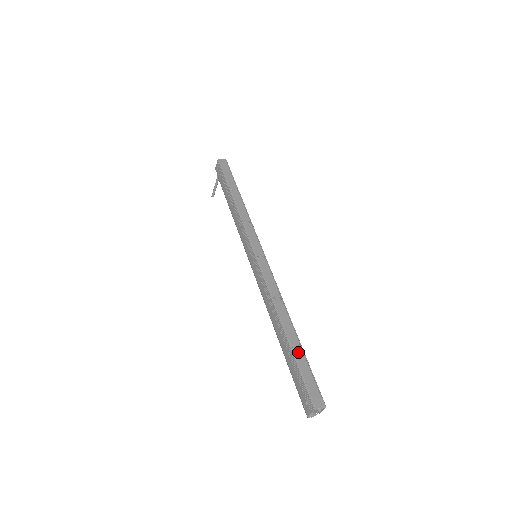
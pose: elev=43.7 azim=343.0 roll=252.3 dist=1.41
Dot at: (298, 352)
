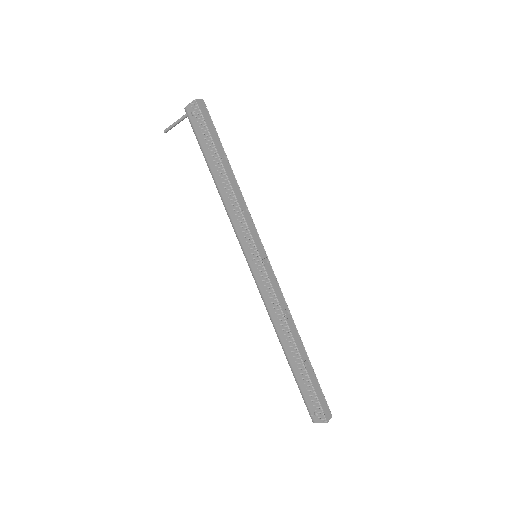
Dot at: (310, 371)
